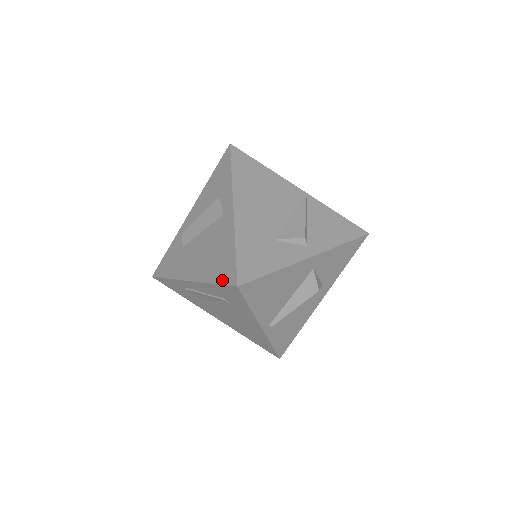
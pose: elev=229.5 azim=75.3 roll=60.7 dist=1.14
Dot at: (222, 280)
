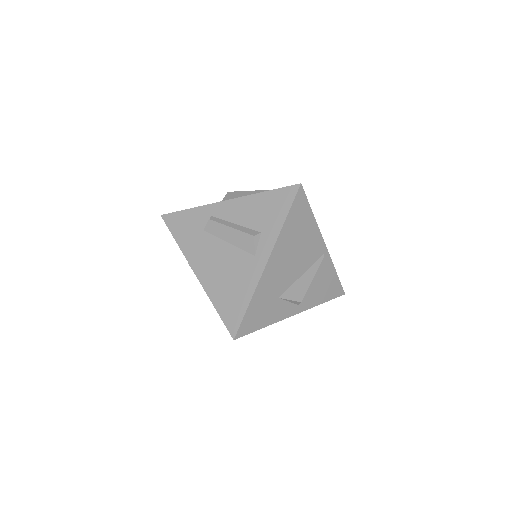
Dot at: (224, 317)
